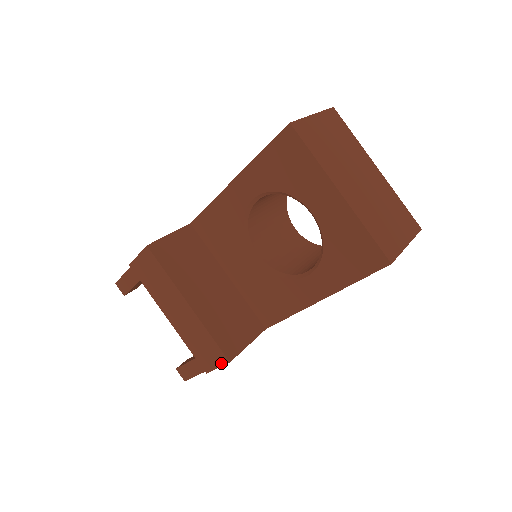
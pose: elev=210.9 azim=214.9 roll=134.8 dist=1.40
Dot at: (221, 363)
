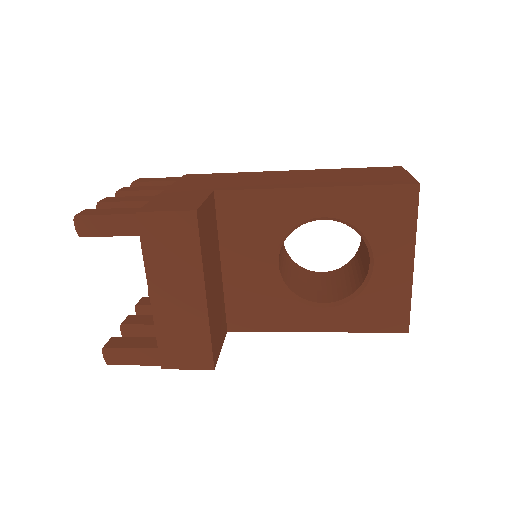
Dot at: (199, 367)
